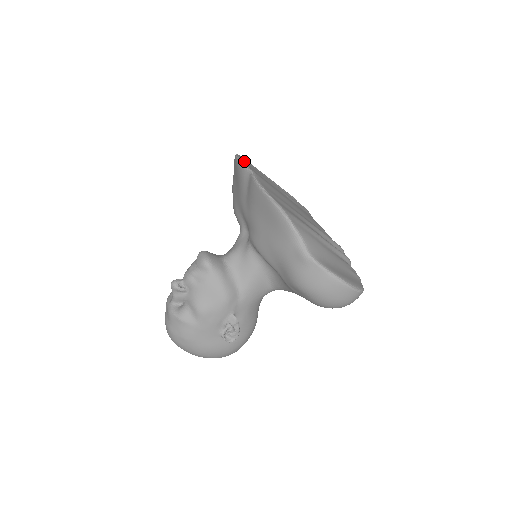
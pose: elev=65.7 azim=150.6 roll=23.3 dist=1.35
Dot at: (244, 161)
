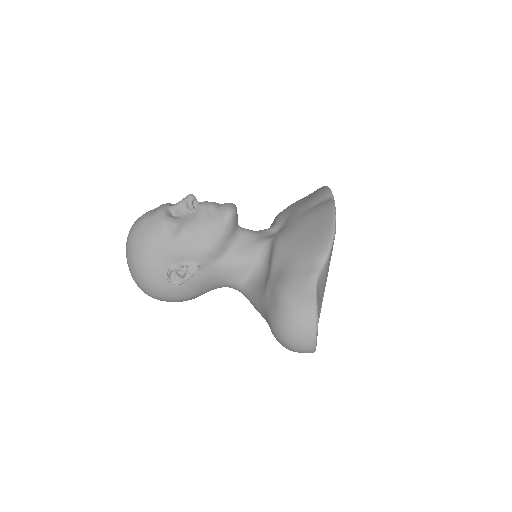
Dot at: occluded
